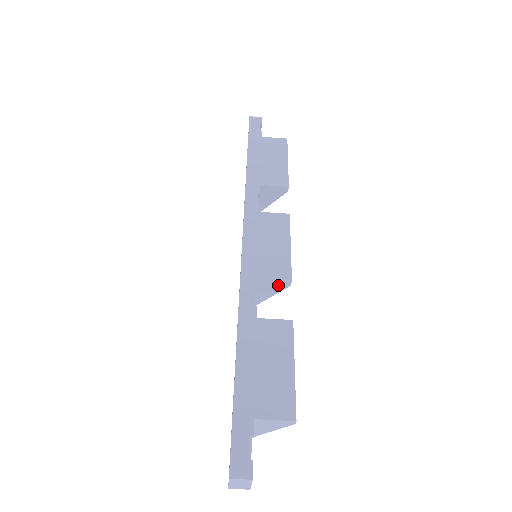
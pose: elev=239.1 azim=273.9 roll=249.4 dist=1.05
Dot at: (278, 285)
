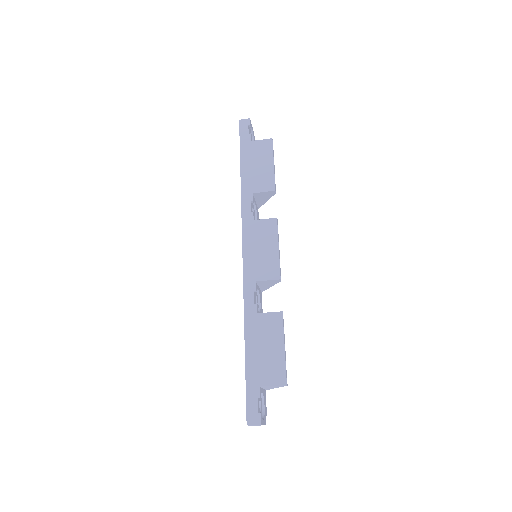
Dot at: (272, 282)
